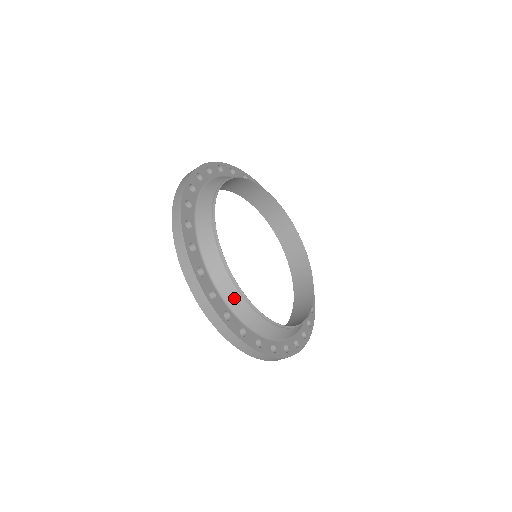
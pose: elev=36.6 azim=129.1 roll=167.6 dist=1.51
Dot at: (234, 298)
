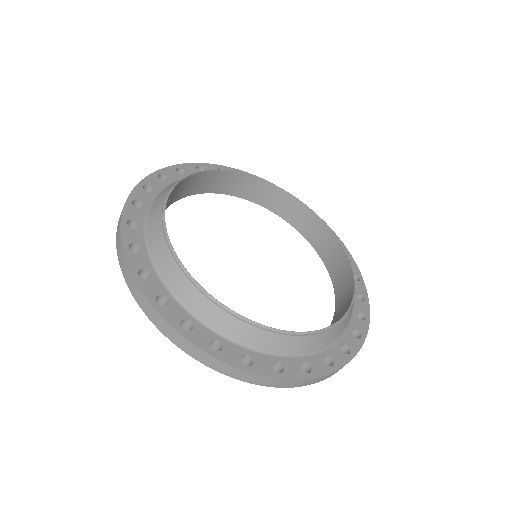
Dot at: (155, 216)
